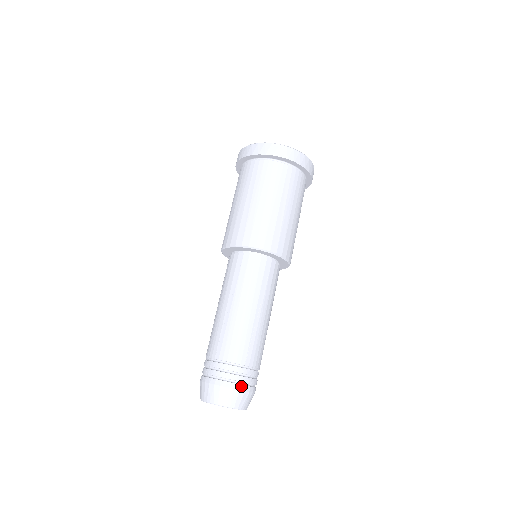
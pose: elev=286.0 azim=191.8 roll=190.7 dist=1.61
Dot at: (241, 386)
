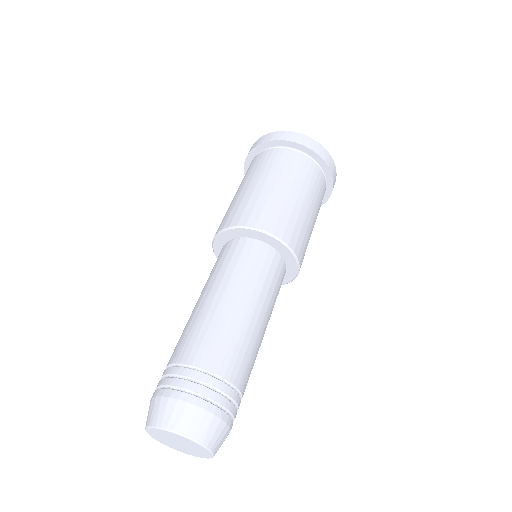
Dot at: (200, 401)
